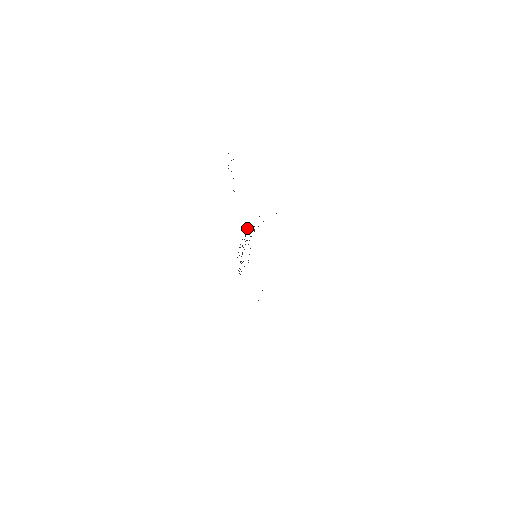
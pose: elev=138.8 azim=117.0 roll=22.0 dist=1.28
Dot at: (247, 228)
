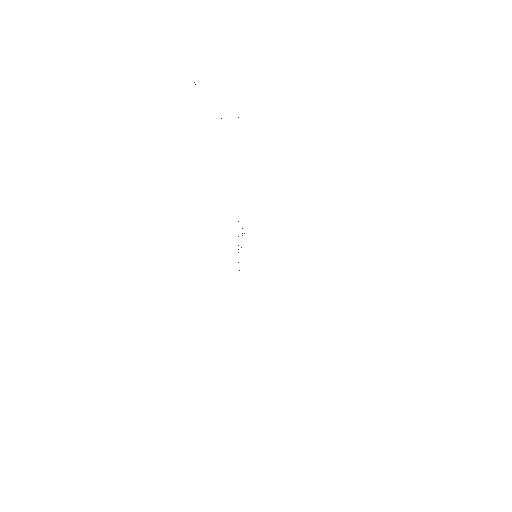
Dot at: occluded
